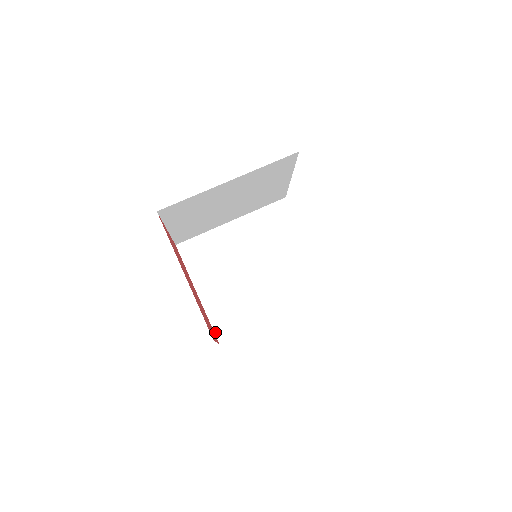
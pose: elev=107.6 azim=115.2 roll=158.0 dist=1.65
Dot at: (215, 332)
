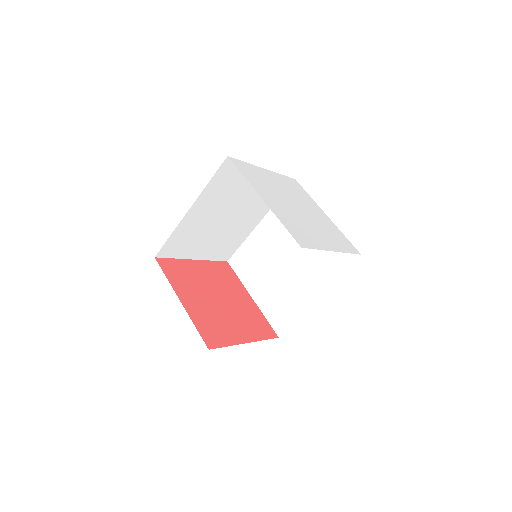
Dot at: (273, 327)
